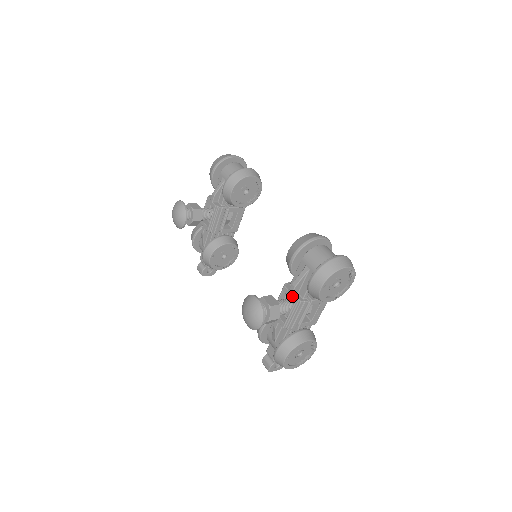
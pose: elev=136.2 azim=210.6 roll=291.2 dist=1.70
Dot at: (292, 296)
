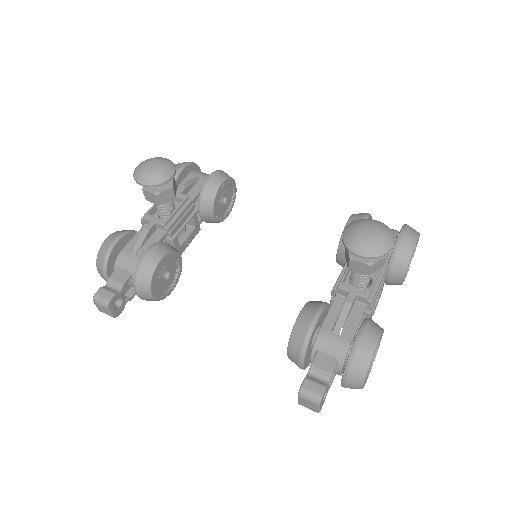
Dot at: occluded
